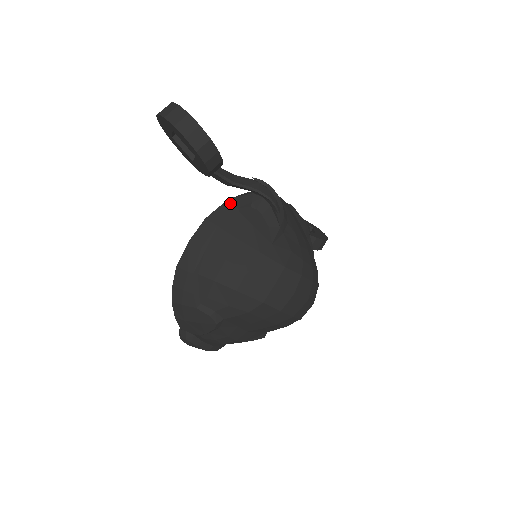
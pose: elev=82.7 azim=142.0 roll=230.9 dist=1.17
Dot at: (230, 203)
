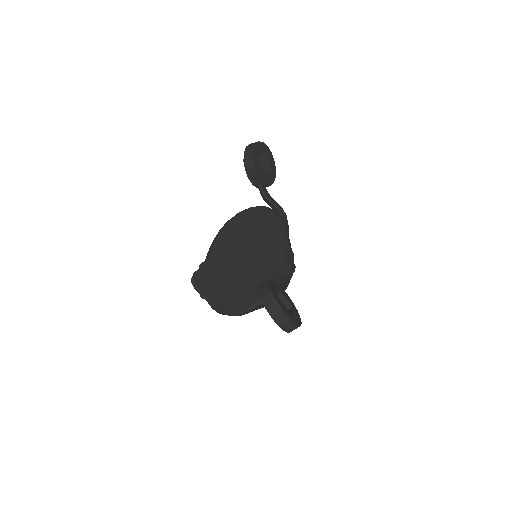
Dot at: occluded
